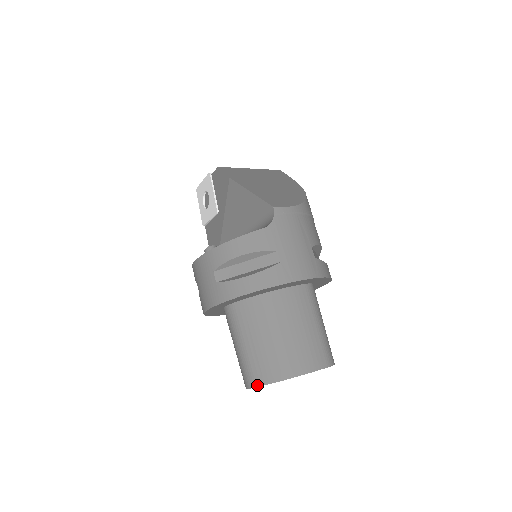
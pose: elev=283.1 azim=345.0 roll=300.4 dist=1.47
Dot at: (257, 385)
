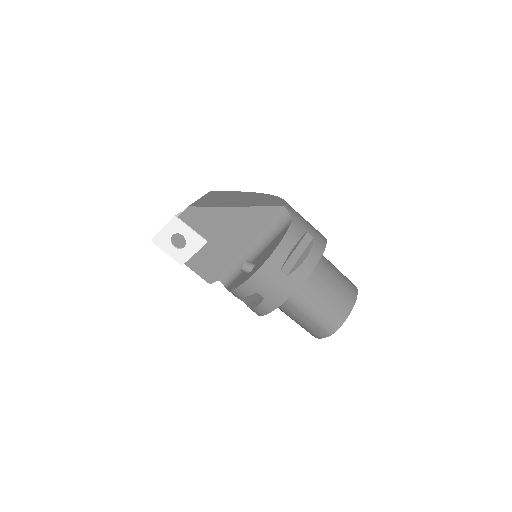
Dot at: (341, 324)
